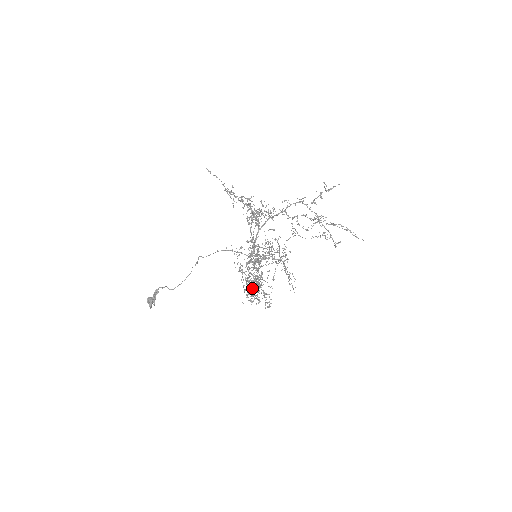
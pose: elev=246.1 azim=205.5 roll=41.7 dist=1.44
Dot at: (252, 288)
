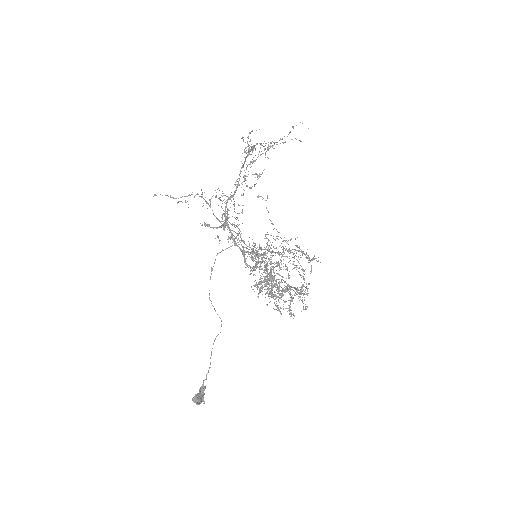
Dot at: occluded
